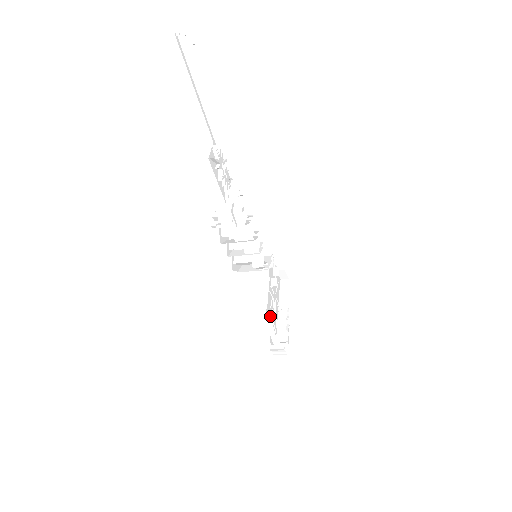
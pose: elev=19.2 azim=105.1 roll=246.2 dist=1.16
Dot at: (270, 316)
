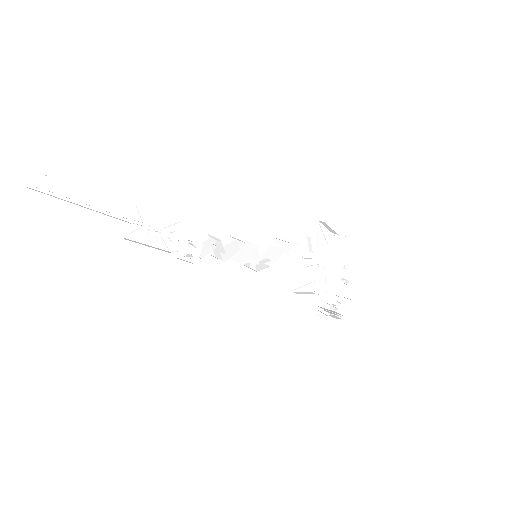
Dot at: (307, 289)
